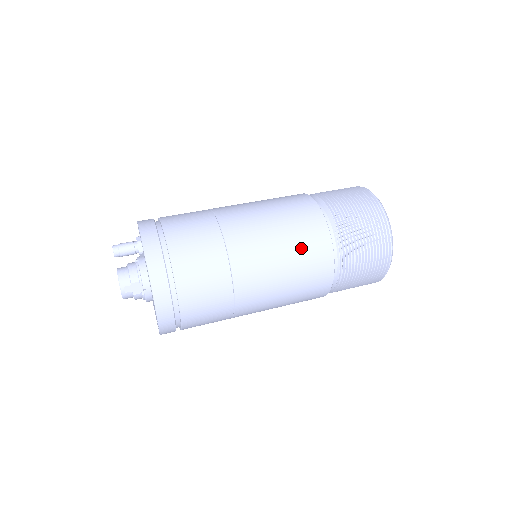
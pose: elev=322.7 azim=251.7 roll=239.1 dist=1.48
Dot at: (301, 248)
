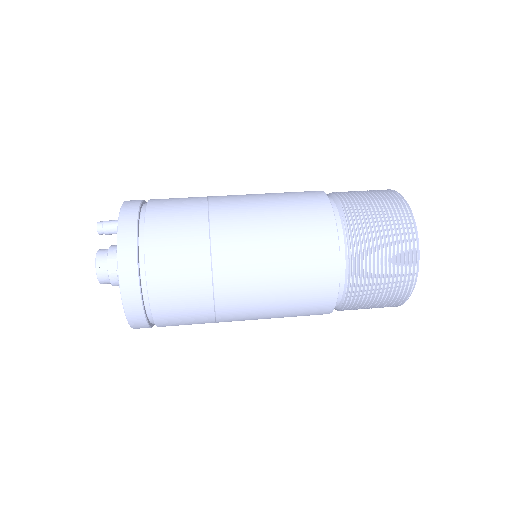
Dot at: (297, 226)
